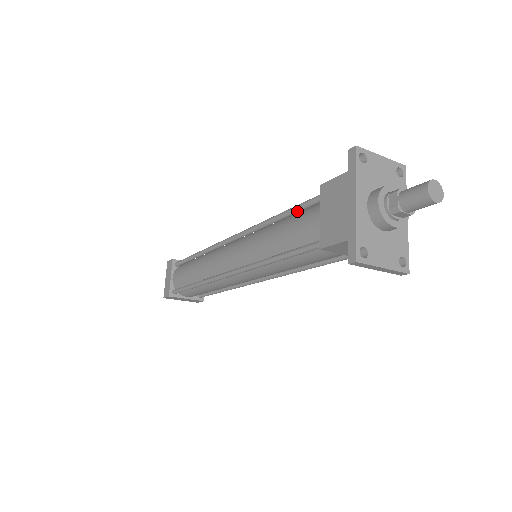
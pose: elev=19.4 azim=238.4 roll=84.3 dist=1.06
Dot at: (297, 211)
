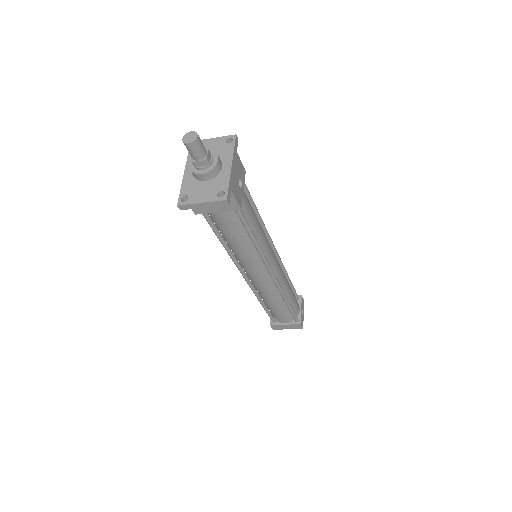
Dot at: occluded
